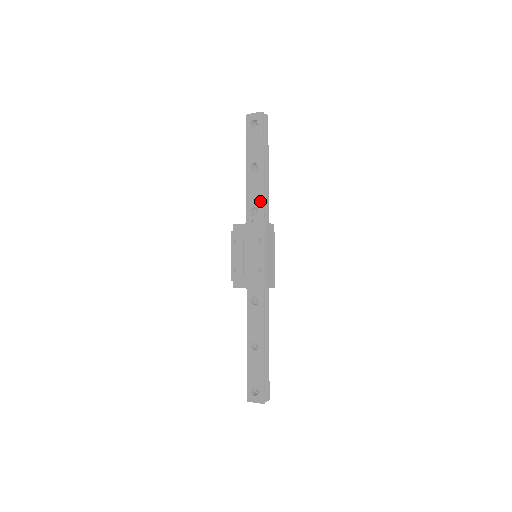
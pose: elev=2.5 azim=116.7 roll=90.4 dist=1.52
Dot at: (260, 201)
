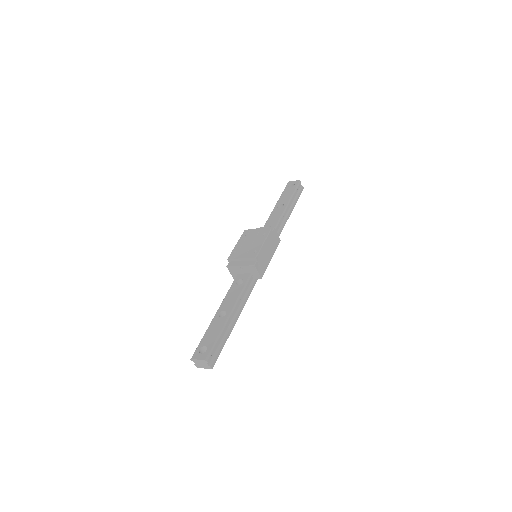
Dot at: (276, 223)
